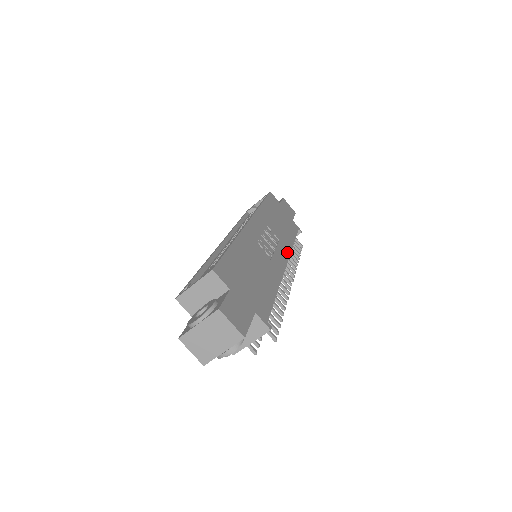
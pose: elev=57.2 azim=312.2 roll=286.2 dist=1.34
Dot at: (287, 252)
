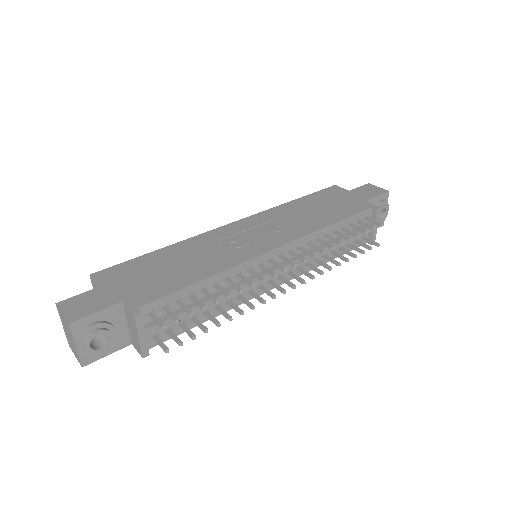
Dot at: (295, 237)
